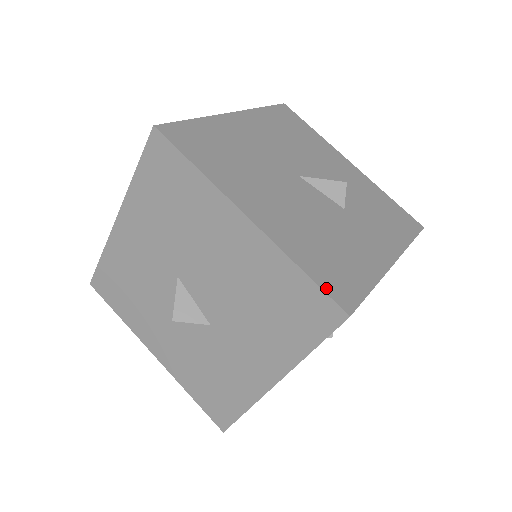
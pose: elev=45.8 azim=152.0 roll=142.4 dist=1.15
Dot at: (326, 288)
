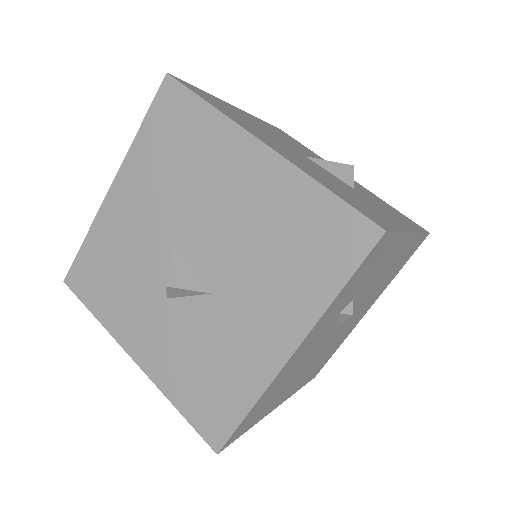
Dot at: (355, 207)
